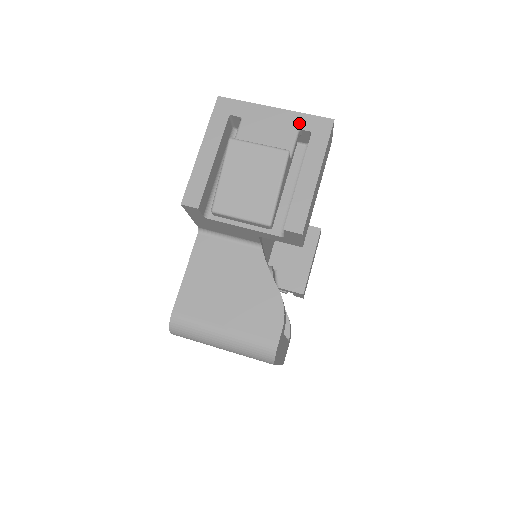
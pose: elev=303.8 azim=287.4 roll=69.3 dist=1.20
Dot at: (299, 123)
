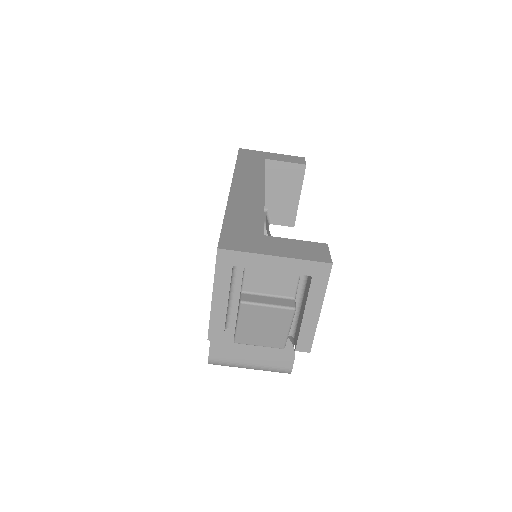
Dot at: (300, 269)
